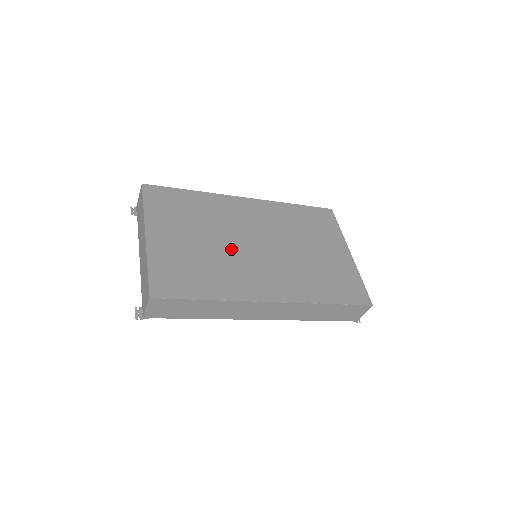
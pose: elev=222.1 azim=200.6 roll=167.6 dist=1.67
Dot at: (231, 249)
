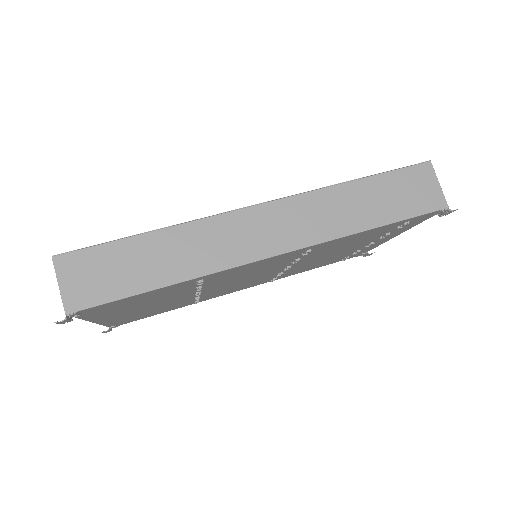
Dot at: occluded
